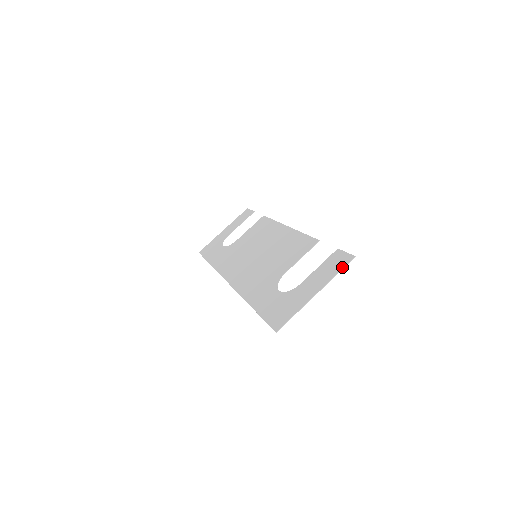
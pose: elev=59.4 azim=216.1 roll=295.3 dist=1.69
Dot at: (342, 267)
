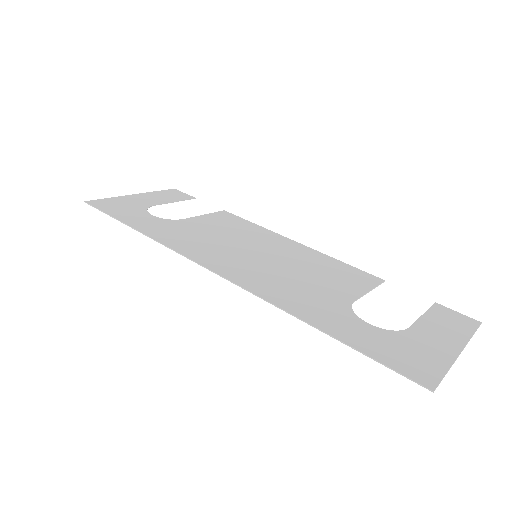
Dot at: (474, 329)
